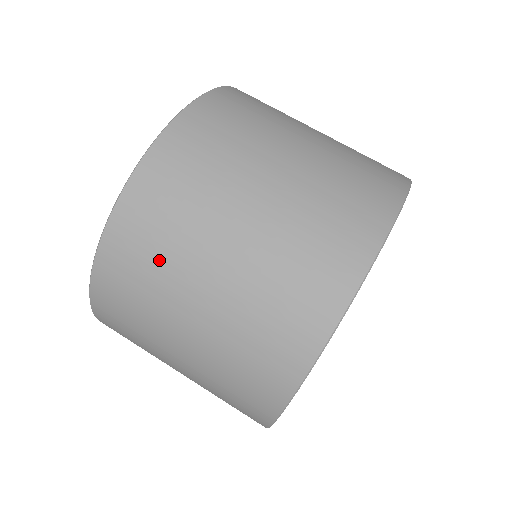
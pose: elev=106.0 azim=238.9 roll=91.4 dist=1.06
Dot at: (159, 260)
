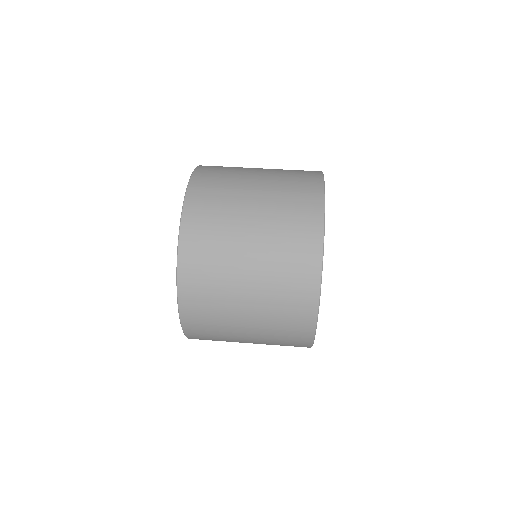
Dot at: (216, 252)
